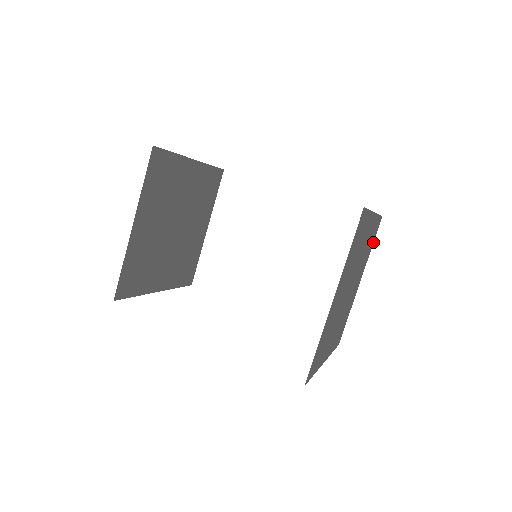
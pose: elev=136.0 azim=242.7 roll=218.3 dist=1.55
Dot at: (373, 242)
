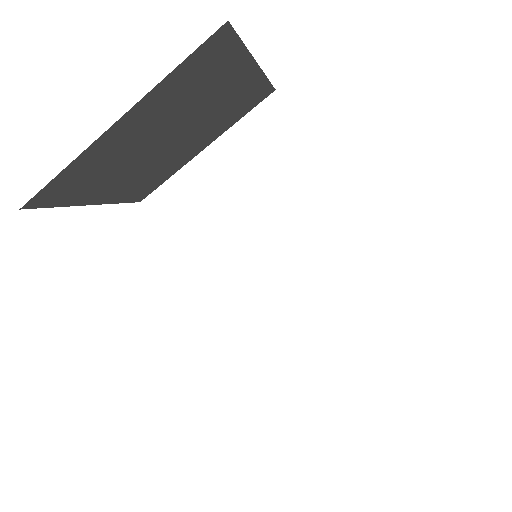
Dot at: occluded
